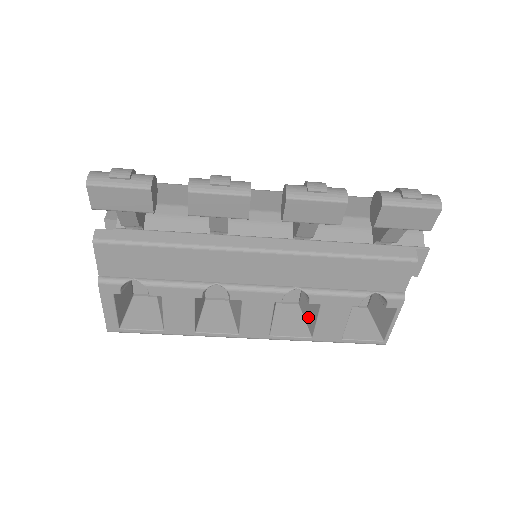
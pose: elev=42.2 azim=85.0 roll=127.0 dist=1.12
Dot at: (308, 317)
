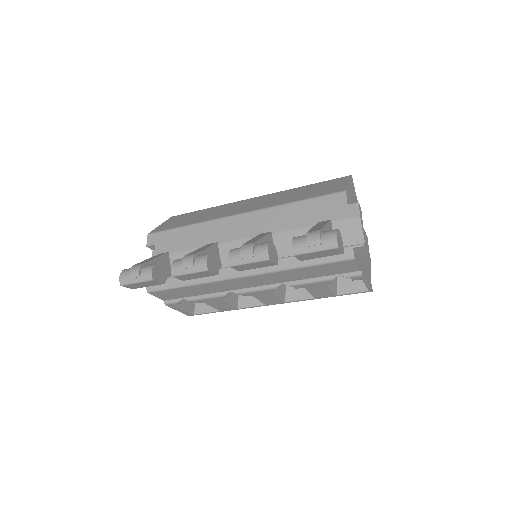
Dot at: occluded
